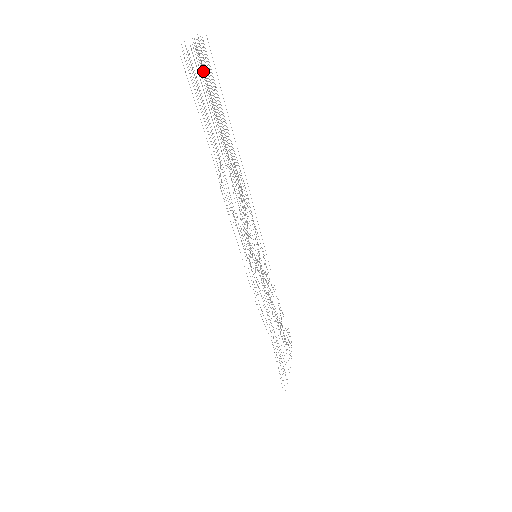
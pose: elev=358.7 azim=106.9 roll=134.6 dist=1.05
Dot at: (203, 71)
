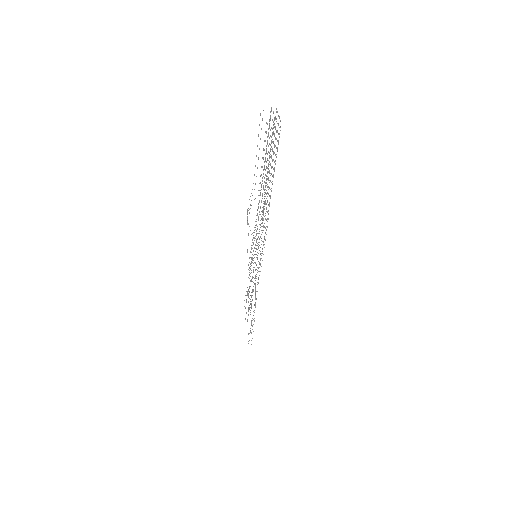
Dot at: (272, 134)
